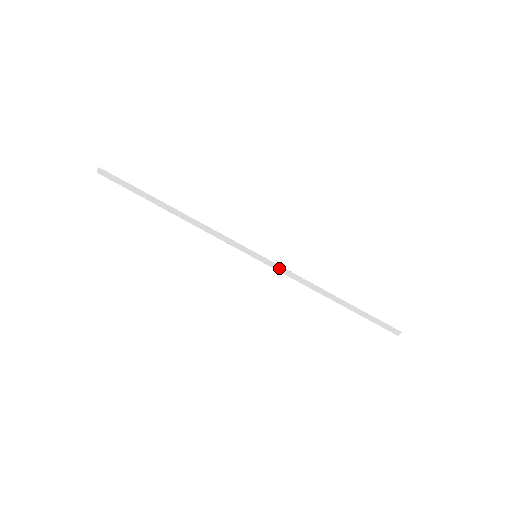
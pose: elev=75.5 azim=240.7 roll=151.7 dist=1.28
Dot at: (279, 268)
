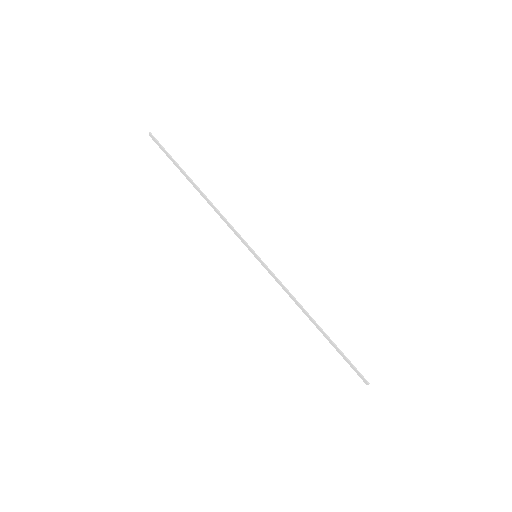
Dot at: (273, 275)
